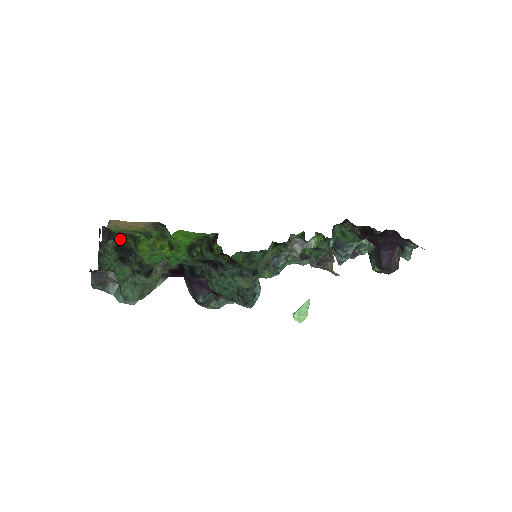
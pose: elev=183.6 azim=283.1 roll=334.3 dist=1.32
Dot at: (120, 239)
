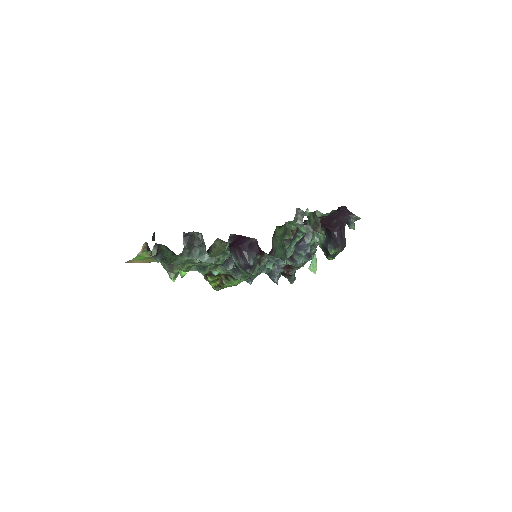
Dot at: occluded
